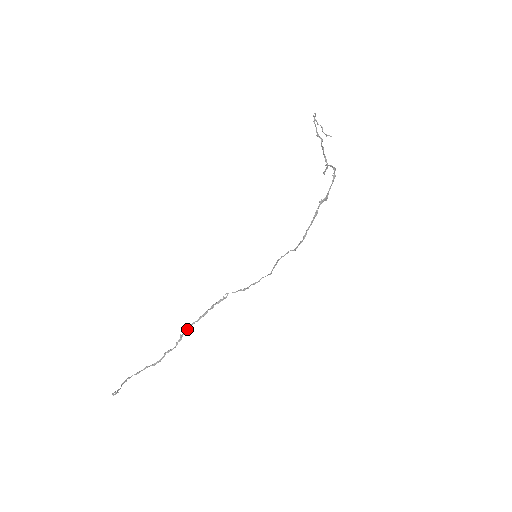
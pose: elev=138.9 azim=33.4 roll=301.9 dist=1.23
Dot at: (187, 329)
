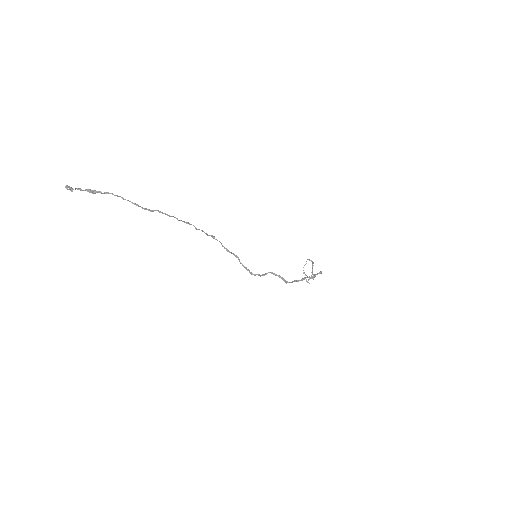
Dot at: (185, 222)
